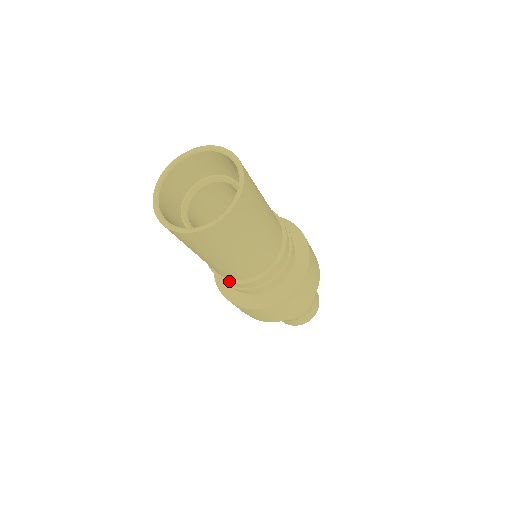
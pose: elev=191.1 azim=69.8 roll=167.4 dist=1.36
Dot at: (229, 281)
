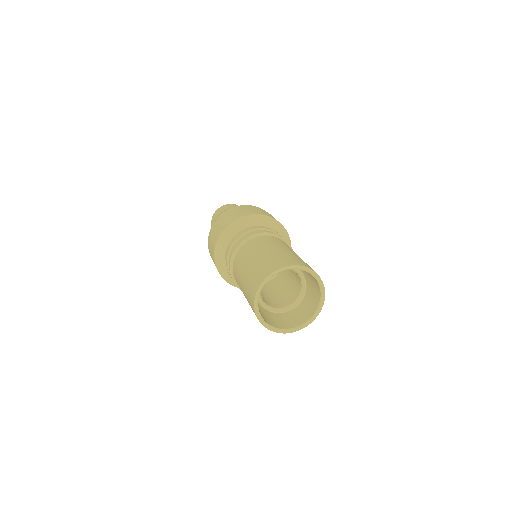
Dot at: occluded
